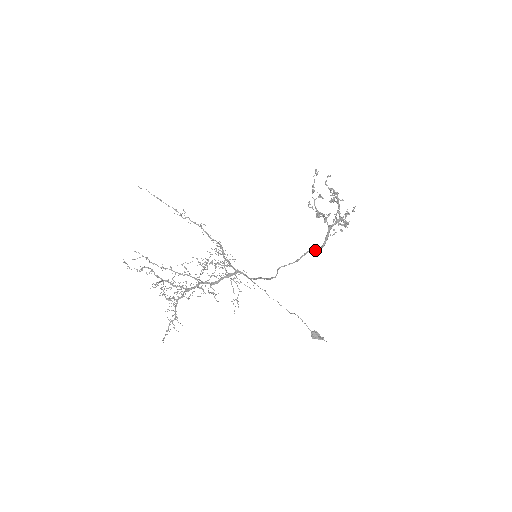
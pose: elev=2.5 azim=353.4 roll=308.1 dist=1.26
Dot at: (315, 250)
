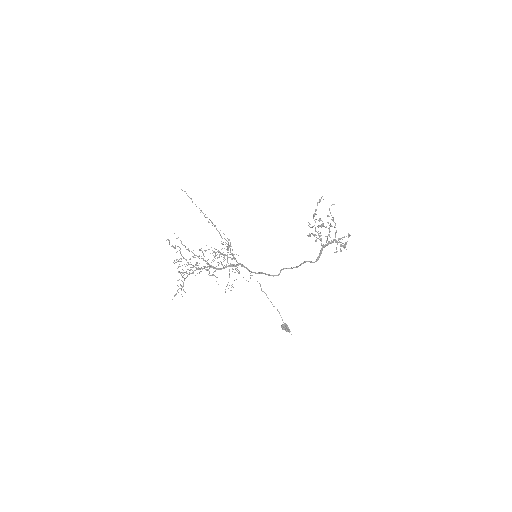
Dot at: (311, 262)
